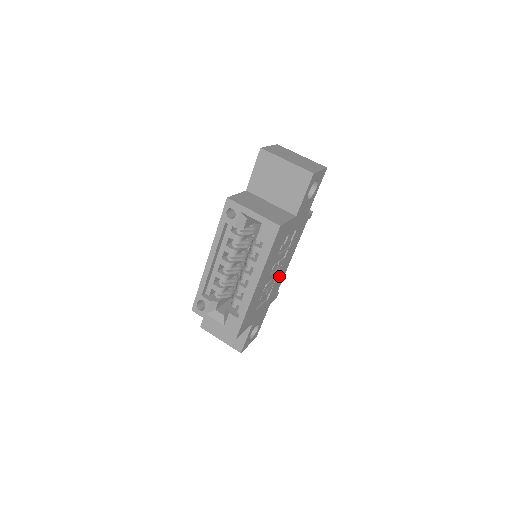
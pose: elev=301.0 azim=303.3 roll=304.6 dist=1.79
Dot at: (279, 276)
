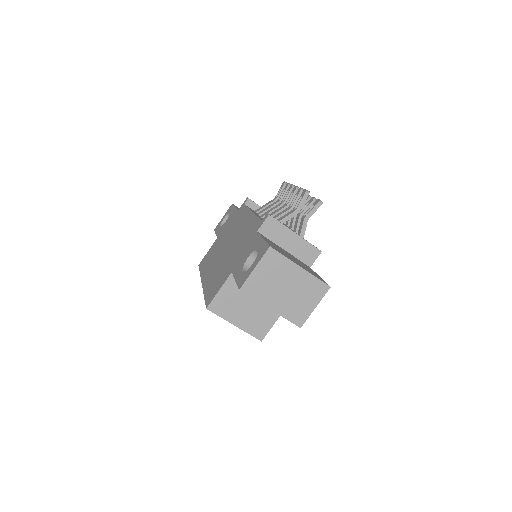
Dot at: occluded
